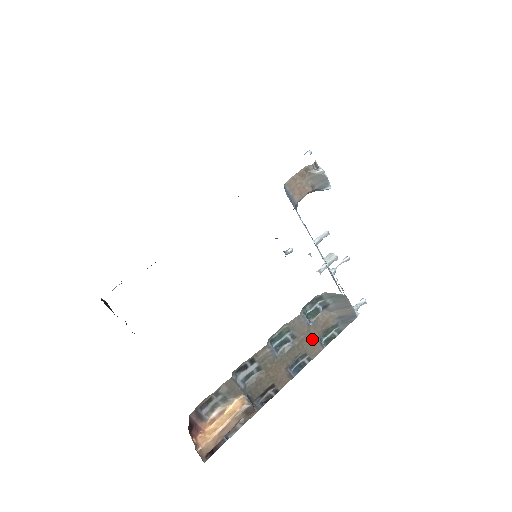
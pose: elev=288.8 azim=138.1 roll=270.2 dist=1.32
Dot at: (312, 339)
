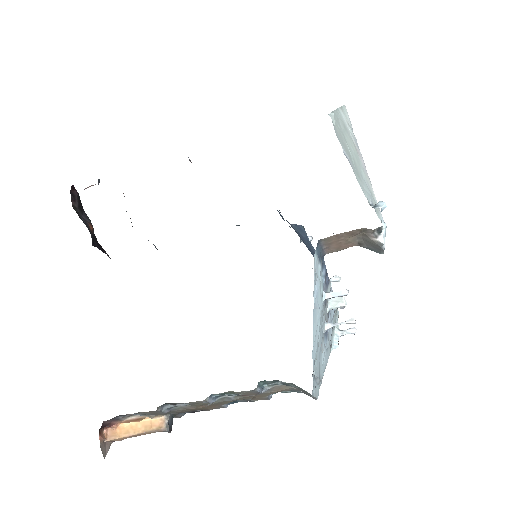
Dot at: (259, 396)
